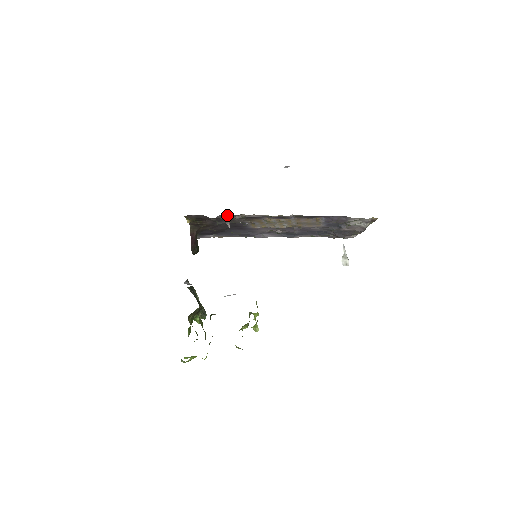
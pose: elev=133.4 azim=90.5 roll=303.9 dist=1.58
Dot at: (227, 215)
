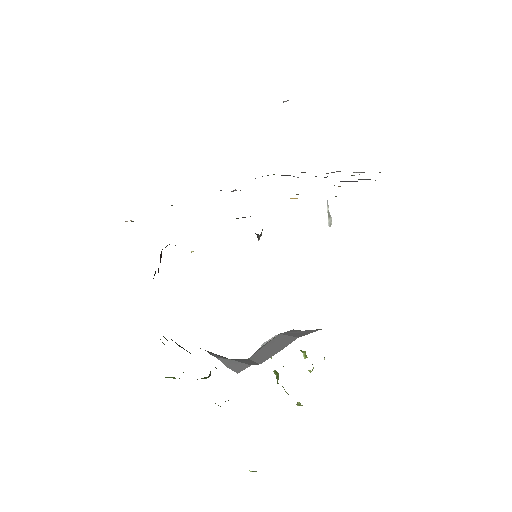
Dot at: occluded
